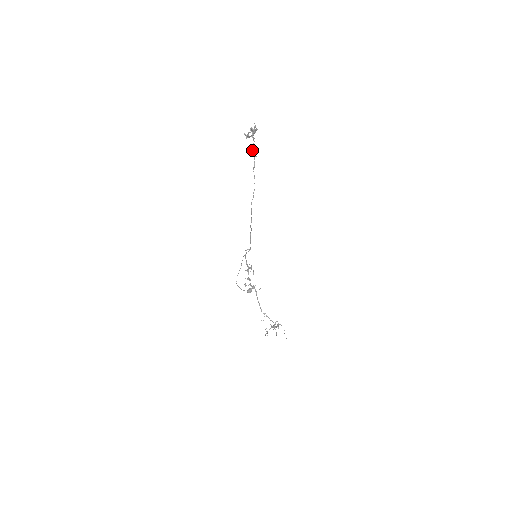
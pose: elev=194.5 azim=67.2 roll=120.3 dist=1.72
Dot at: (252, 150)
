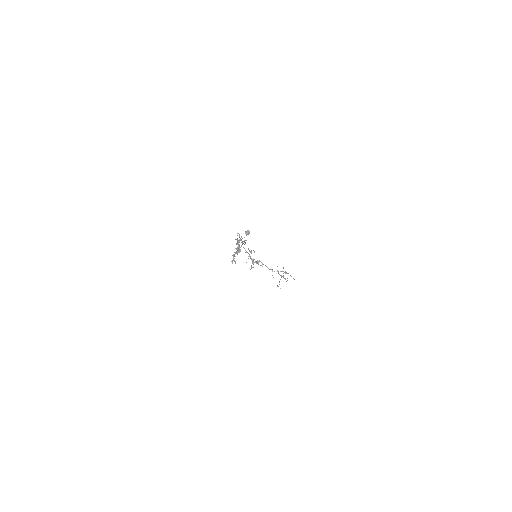
Dot at: occluded
